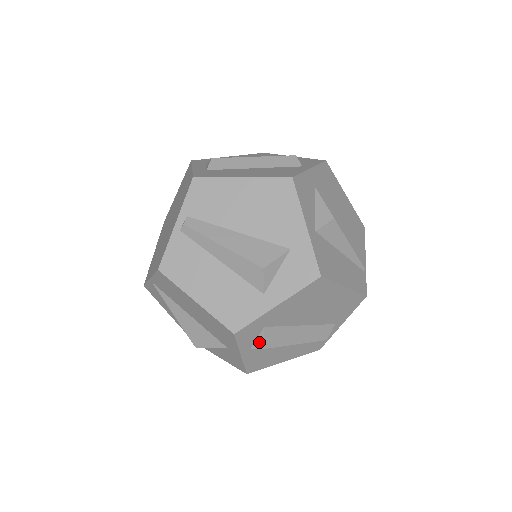
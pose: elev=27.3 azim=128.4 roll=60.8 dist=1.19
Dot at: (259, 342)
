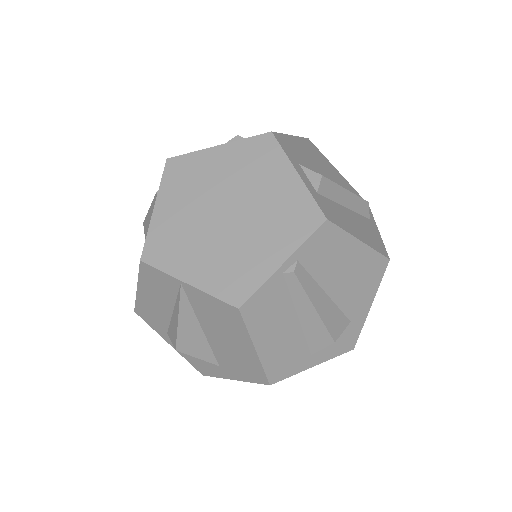
Dot at: occluded
